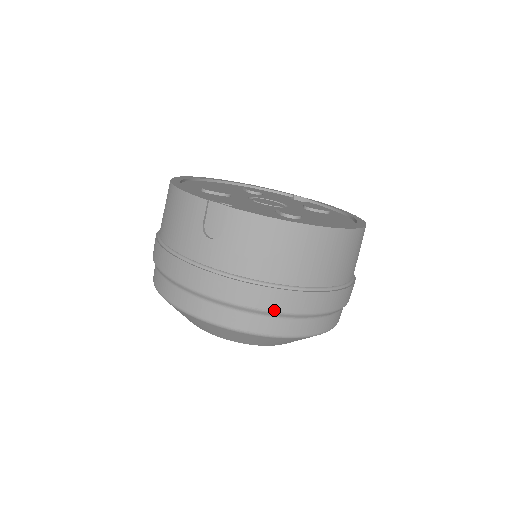
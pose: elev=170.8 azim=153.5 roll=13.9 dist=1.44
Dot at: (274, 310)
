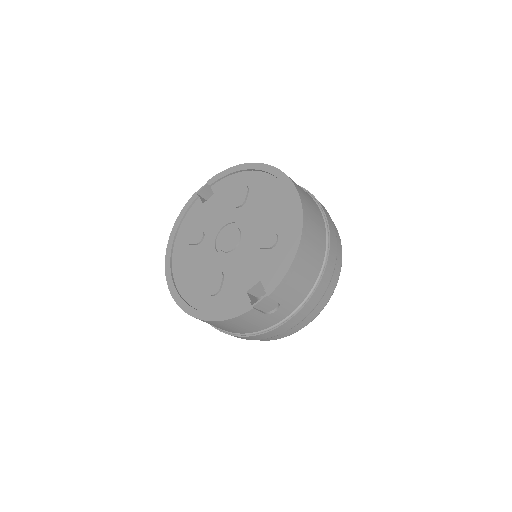
Dot at: (331, 276)
